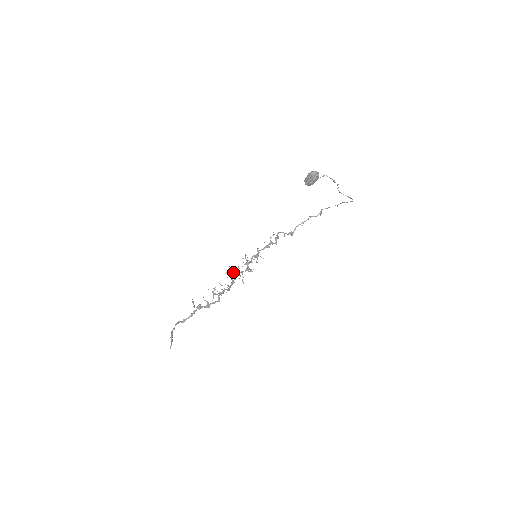
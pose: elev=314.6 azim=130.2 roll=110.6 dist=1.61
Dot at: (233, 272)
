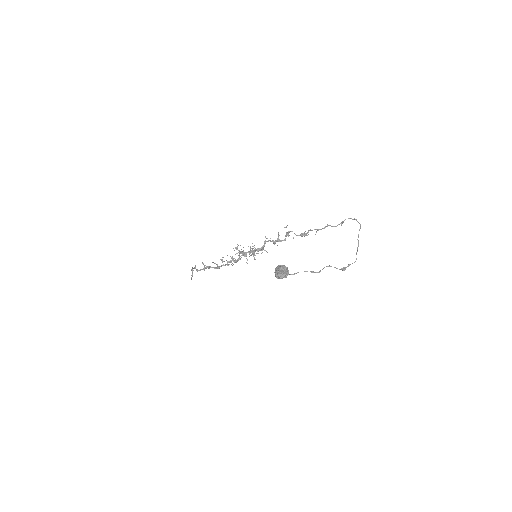
Dot at: (241, 249)
